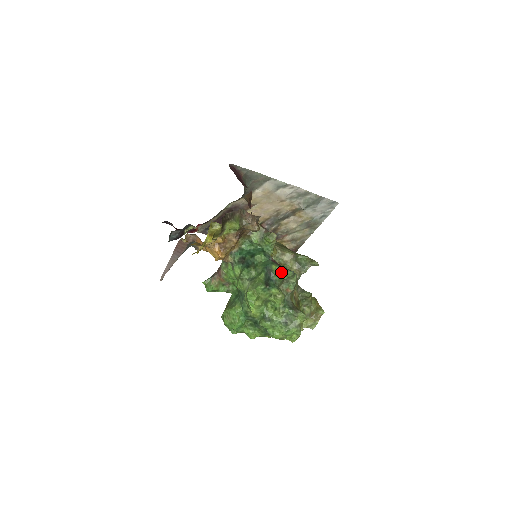
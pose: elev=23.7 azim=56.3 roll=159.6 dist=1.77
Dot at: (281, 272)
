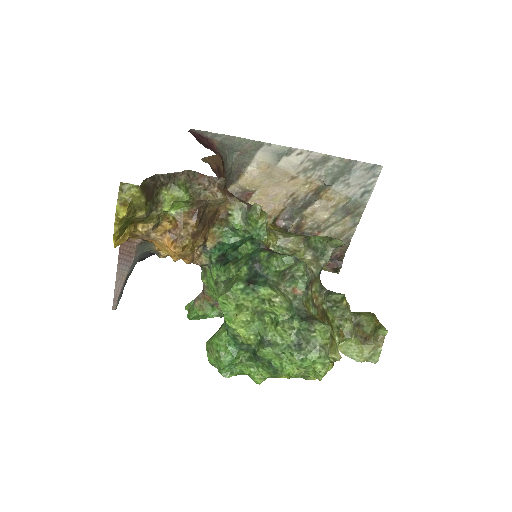
Dot at: (272, 259)
